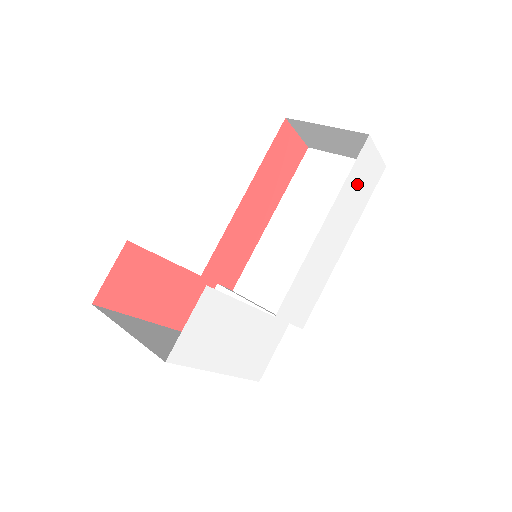
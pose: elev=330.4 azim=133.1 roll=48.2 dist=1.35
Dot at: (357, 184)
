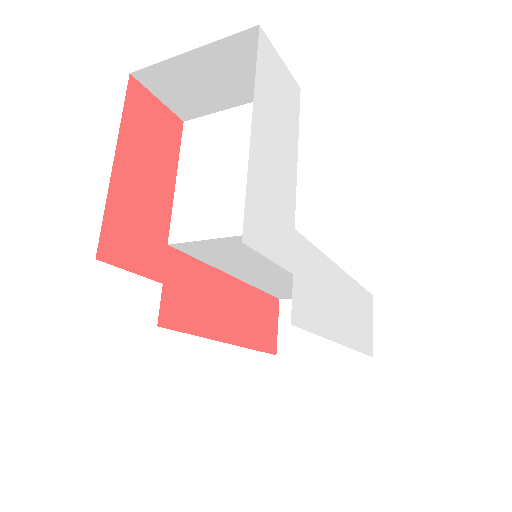
Dot at: (361, 310)
